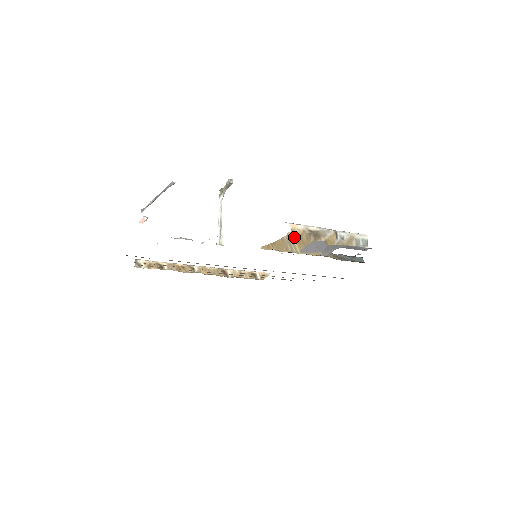
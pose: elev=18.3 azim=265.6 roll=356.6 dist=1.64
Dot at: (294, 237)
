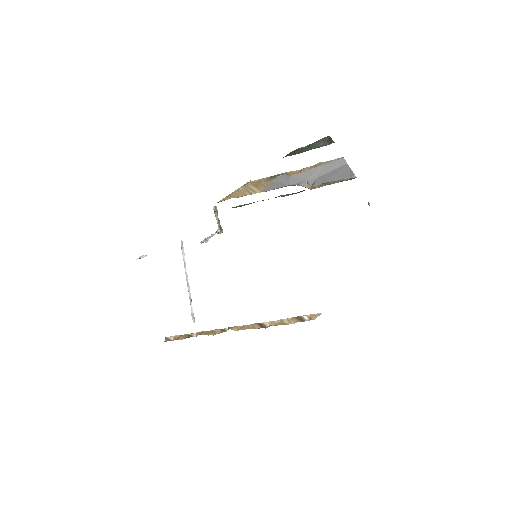
Dot at: (251, 185)
